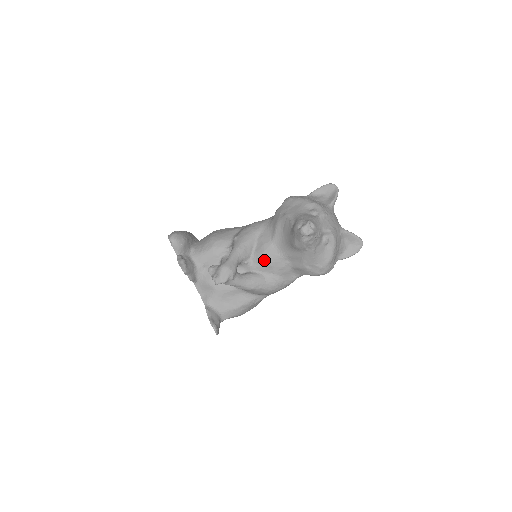
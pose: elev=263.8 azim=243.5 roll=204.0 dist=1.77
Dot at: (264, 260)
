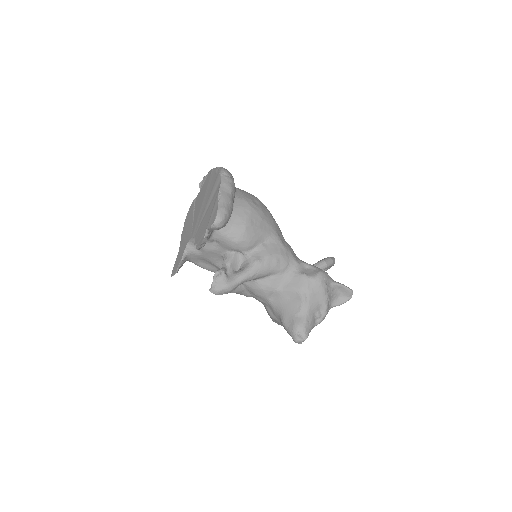
Dot at: (257, 291)
